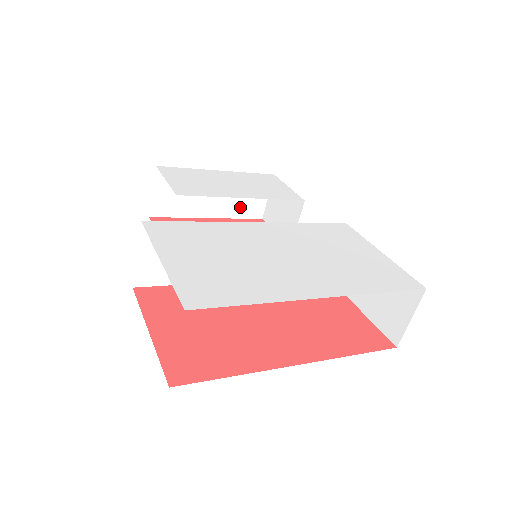
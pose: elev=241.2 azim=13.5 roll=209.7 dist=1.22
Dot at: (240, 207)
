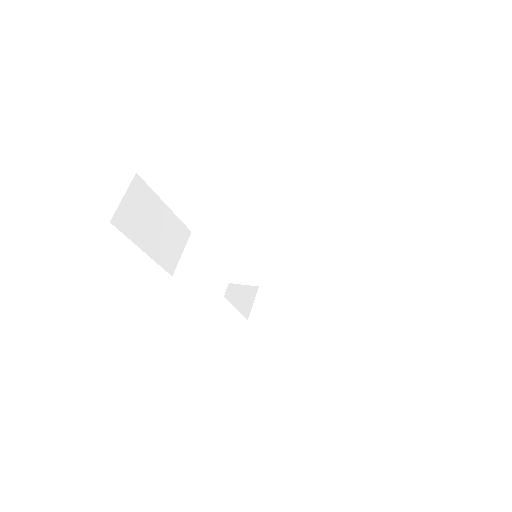
Dot at: (326, 321)
